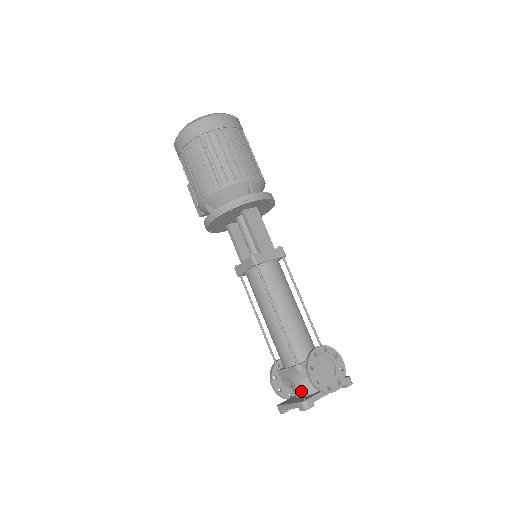
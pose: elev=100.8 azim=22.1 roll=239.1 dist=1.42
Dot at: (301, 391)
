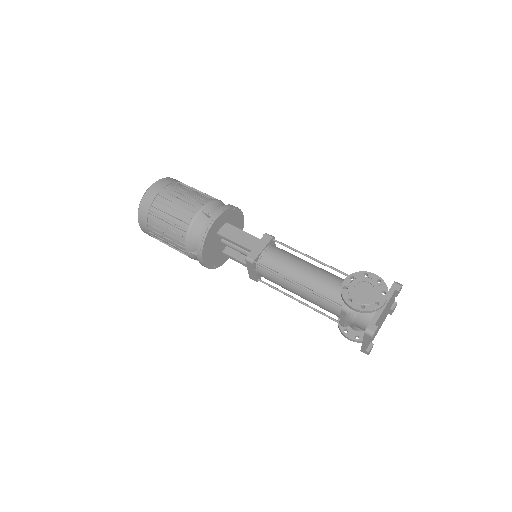
Dot at: (364, 325)
